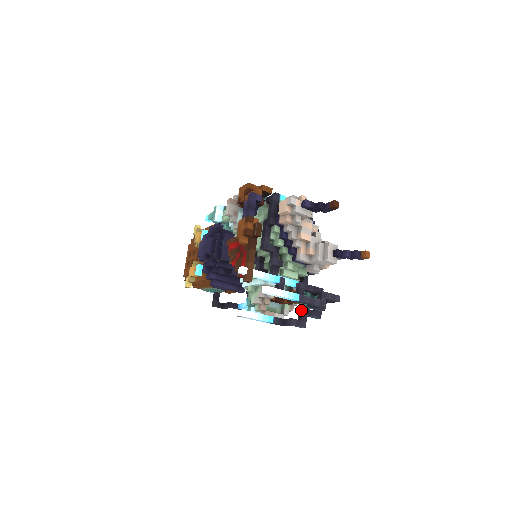
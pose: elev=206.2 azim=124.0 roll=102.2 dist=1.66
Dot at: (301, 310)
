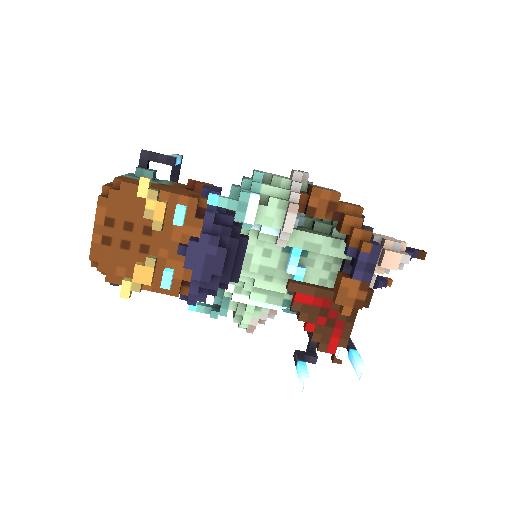
Dot at: occluded
